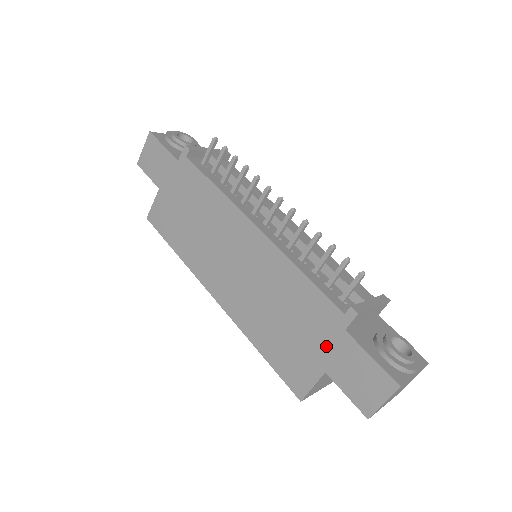
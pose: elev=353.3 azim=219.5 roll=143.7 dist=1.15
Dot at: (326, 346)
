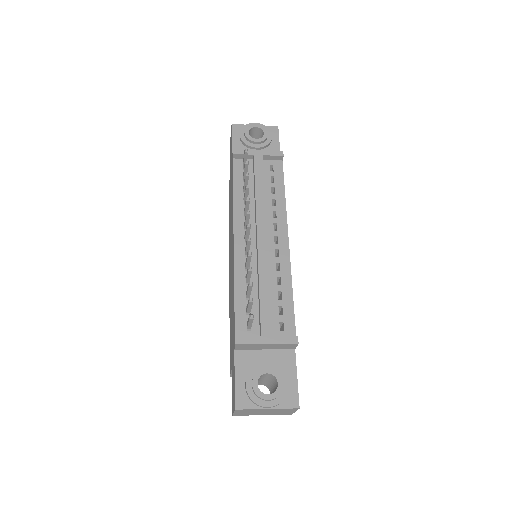
Dot at: occluded
